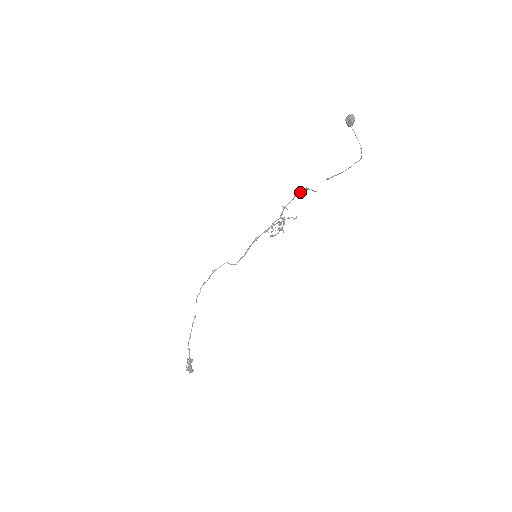
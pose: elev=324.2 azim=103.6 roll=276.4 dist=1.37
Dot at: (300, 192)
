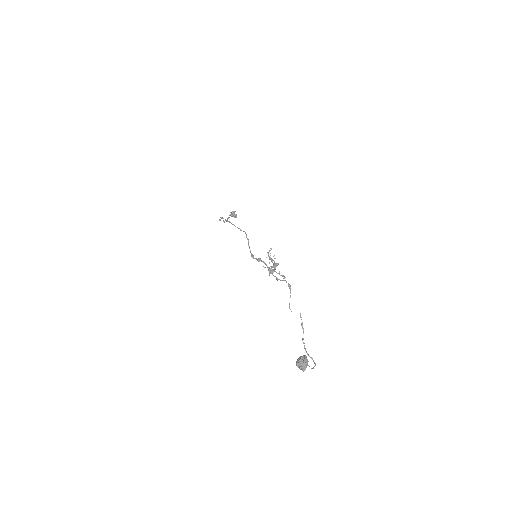
Dot at: occluded
